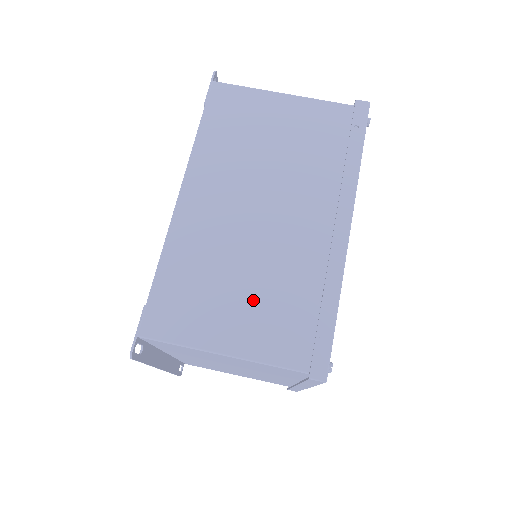
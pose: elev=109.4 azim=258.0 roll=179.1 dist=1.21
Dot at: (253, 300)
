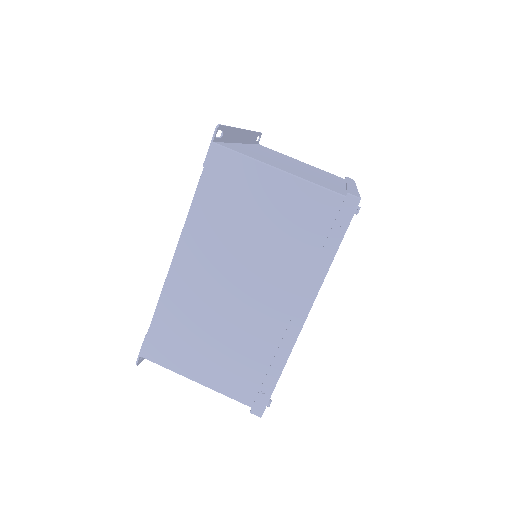
Dot at: (221, 352)
